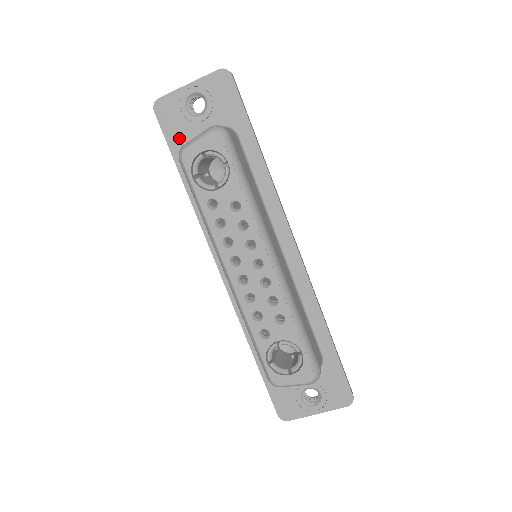
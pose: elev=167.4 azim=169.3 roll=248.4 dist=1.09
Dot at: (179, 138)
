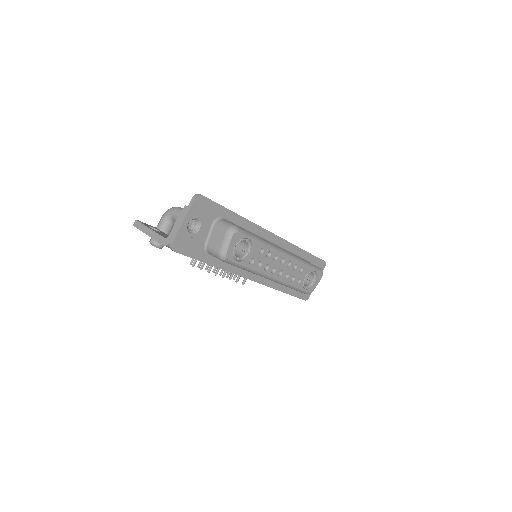
Dot at: (196, 249)
